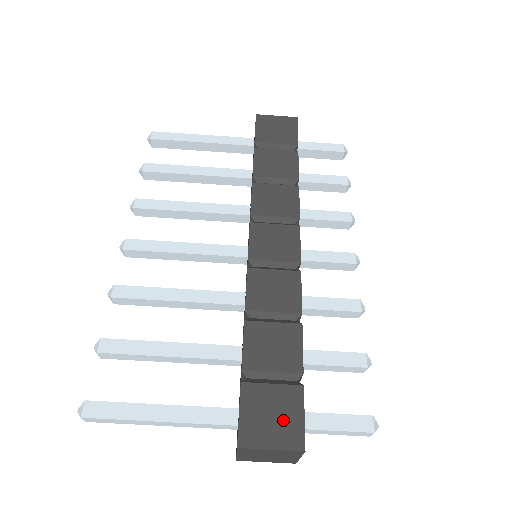
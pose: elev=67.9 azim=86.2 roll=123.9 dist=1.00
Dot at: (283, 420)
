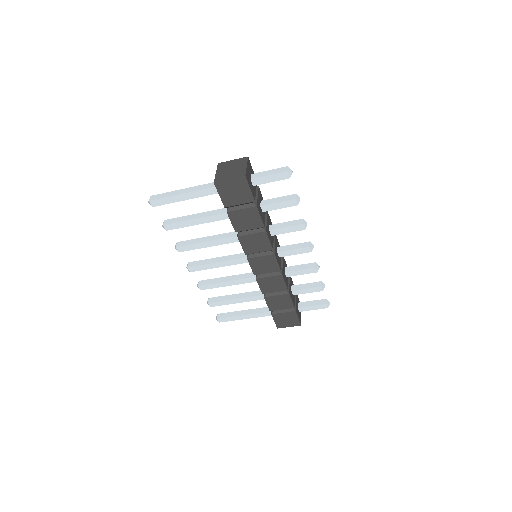
Dot at: (291, 320)
